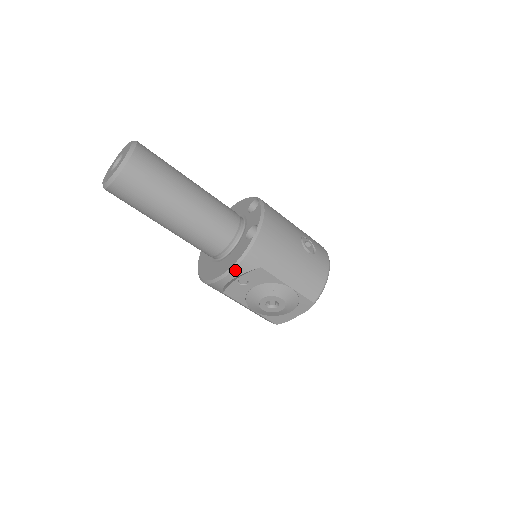
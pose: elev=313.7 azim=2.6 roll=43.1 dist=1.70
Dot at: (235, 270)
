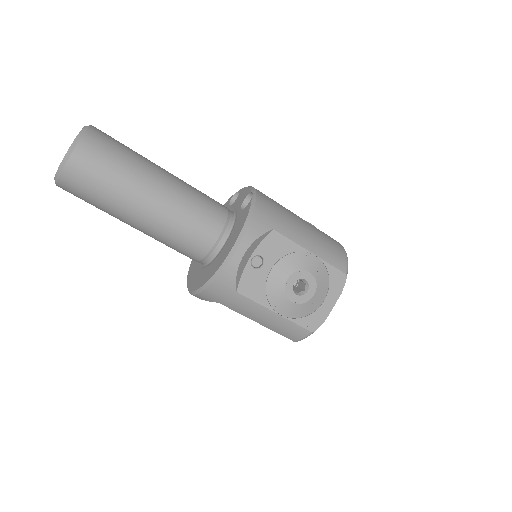
Dot at: (246, 235)
